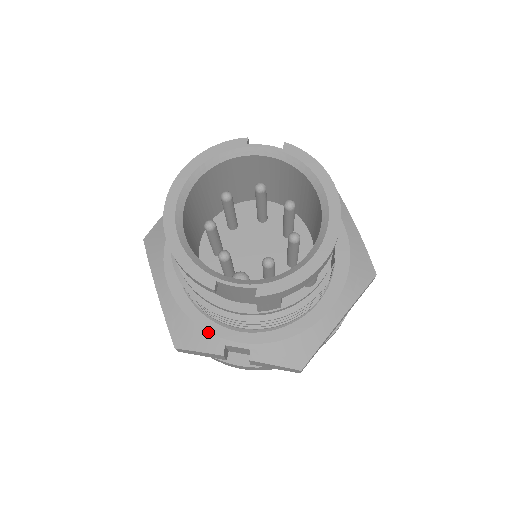
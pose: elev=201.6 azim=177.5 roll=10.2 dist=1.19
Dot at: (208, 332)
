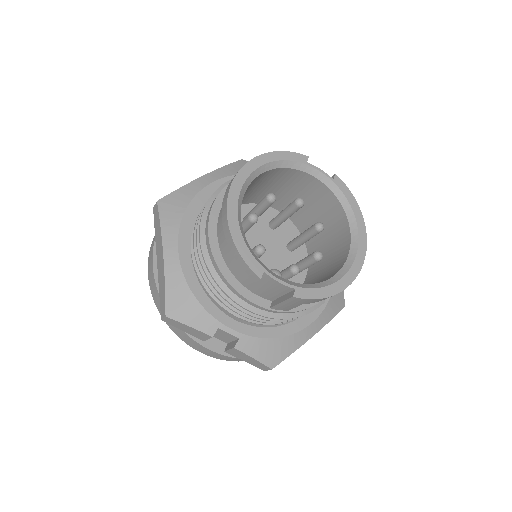
Dot at: (207, 311)
